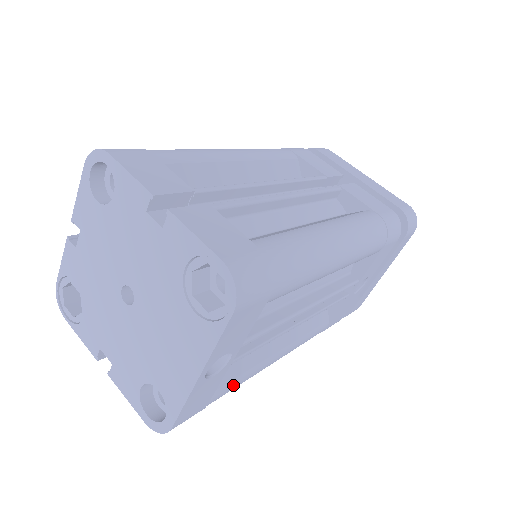
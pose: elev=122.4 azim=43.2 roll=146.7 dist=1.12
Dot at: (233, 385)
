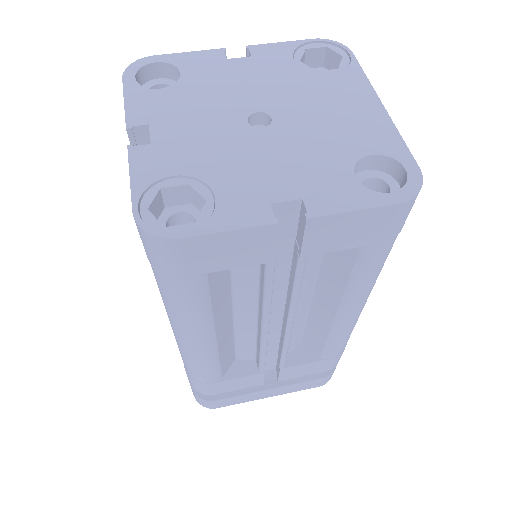
Dot at: occluded
